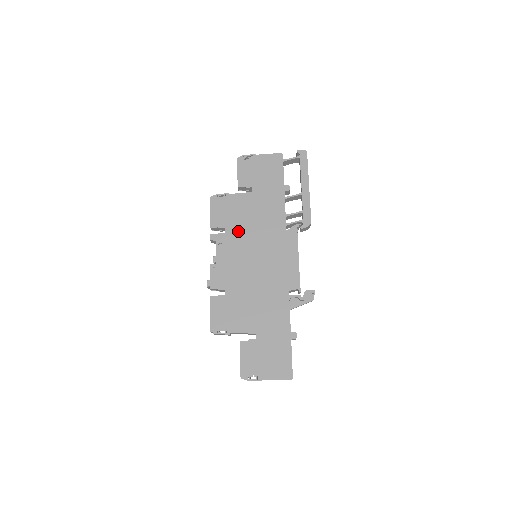
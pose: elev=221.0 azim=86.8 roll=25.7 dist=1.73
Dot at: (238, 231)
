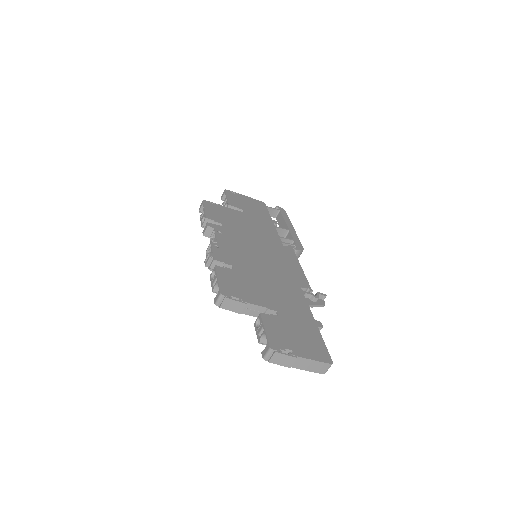
Dot at: (236, 230)
